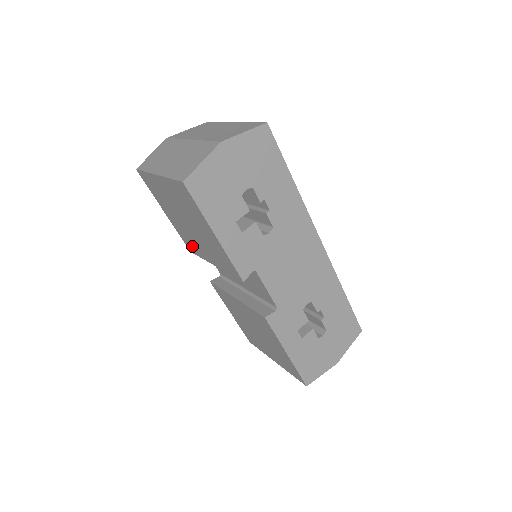
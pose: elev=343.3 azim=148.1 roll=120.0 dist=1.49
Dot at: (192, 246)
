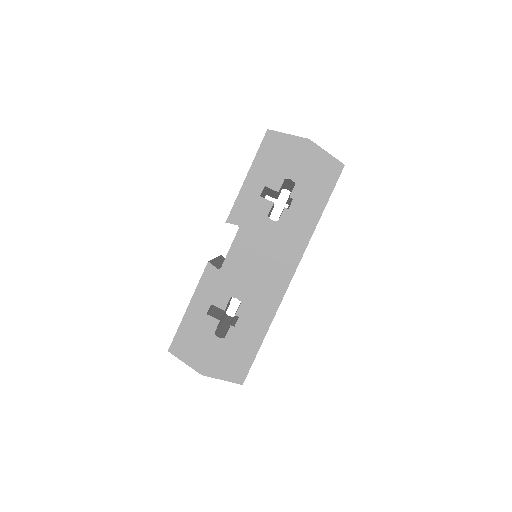
Dot at: occluded
